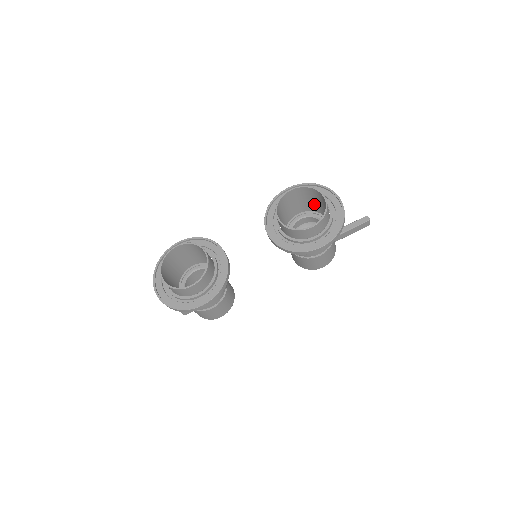
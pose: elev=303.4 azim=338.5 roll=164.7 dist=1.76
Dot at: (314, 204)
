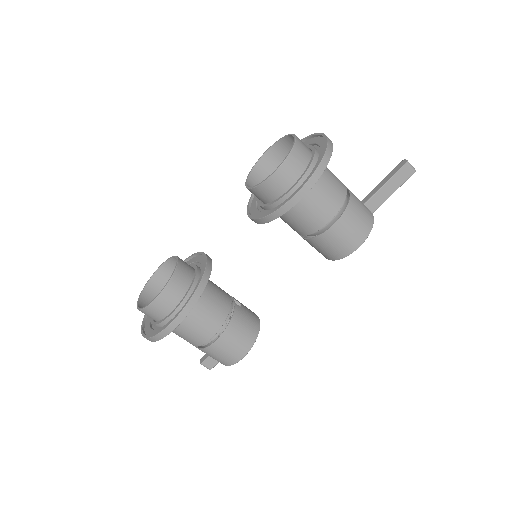
Dot at: occluded
